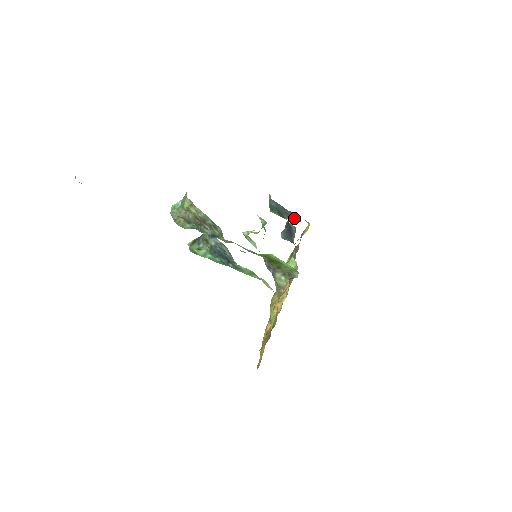
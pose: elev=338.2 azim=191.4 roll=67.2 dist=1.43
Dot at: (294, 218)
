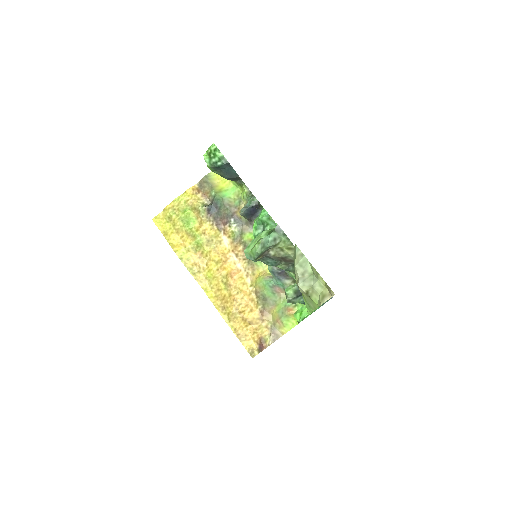
Dot at: occluded
